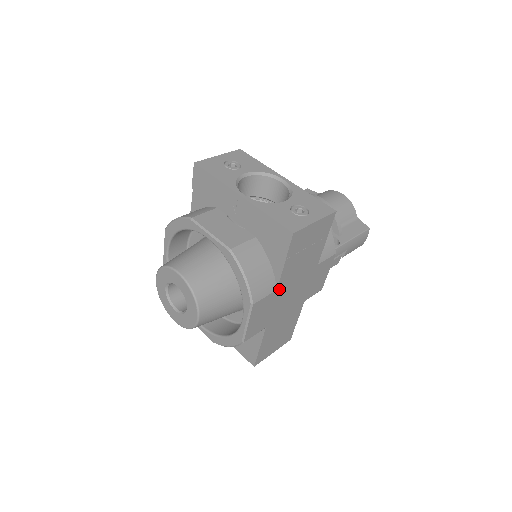
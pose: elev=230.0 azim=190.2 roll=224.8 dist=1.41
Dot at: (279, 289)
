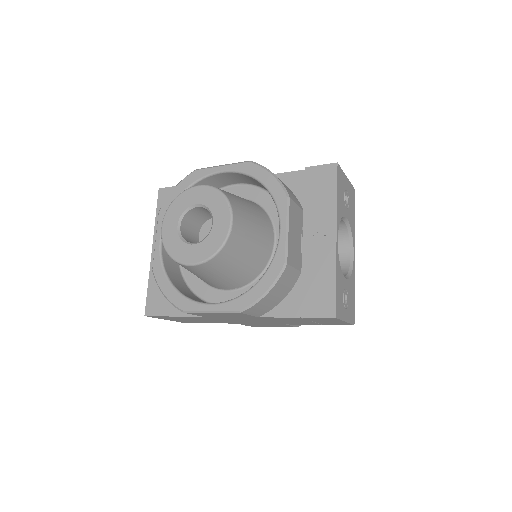
Dot at: (258, 317)
